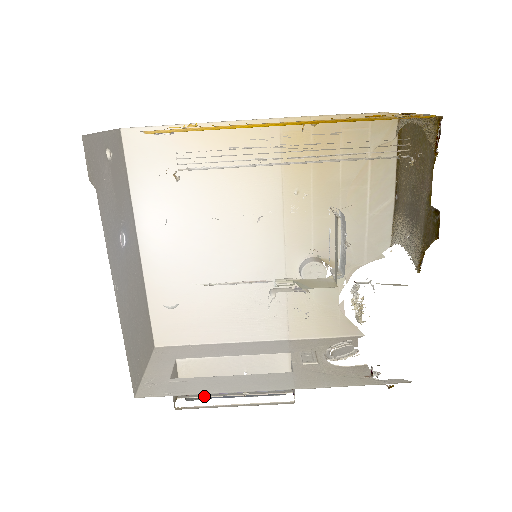
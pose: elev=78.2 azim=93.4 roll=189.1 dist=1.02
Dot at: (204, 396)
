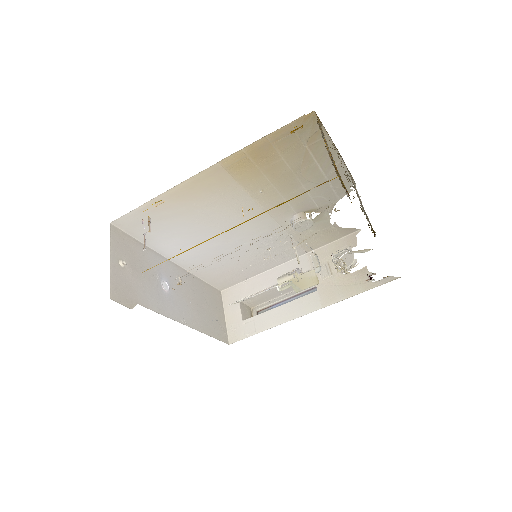
Dot at: occluded
